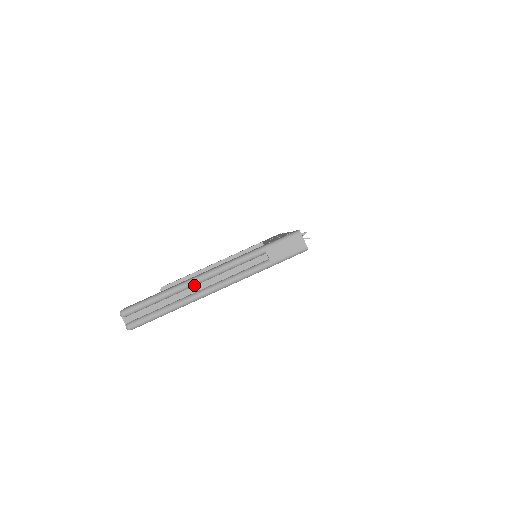
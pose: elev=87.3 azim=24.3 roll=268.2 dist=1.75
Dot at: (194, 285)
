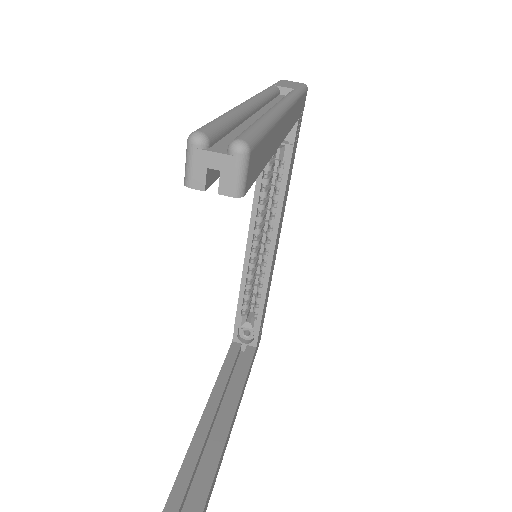
Dot at: (253, 108)
